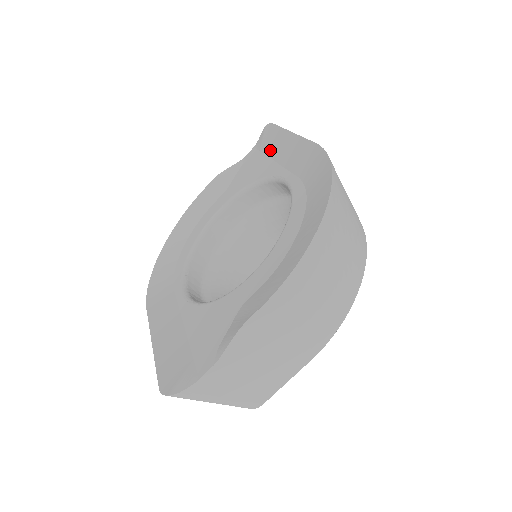
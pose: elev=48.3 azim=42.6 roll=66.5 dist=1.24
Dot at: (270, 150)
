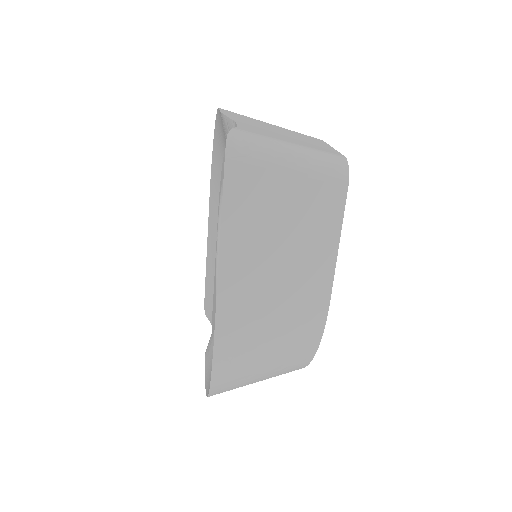
Dot at: occluded
